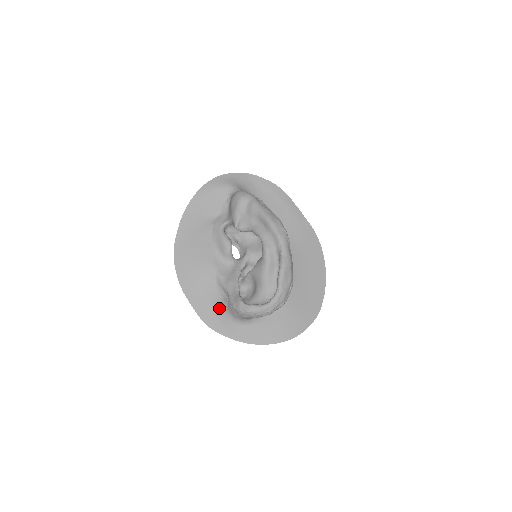
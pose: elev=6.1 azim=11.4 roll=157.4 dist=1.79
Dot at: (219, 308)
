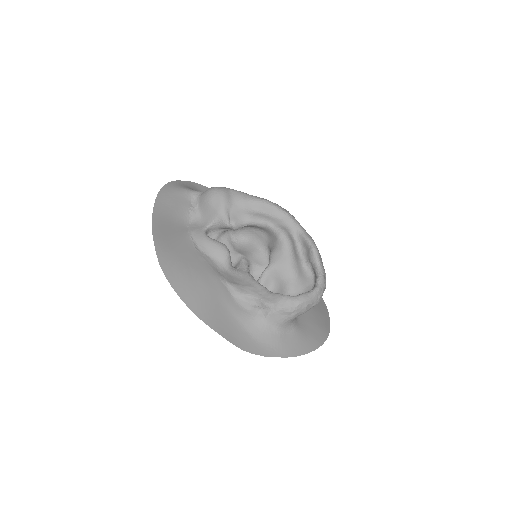
Dot at: (251, 324)
